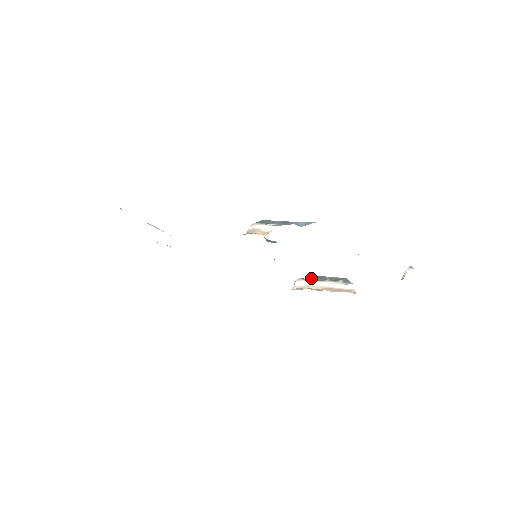
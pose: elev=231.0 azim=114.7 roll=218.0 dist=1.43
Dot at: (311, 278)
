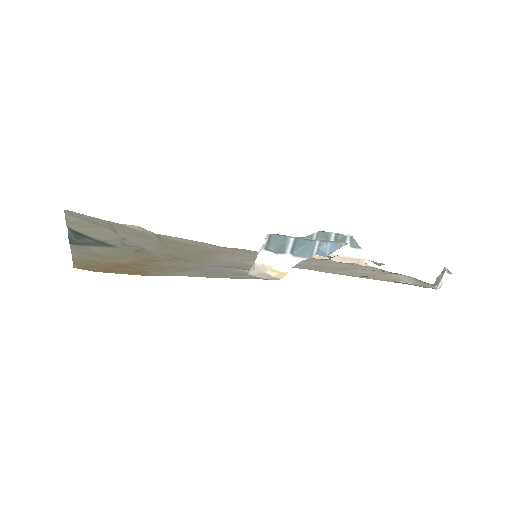
Dot at: (311, 237)
